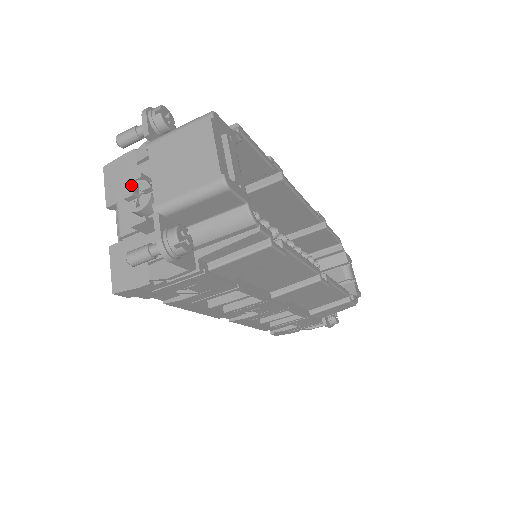
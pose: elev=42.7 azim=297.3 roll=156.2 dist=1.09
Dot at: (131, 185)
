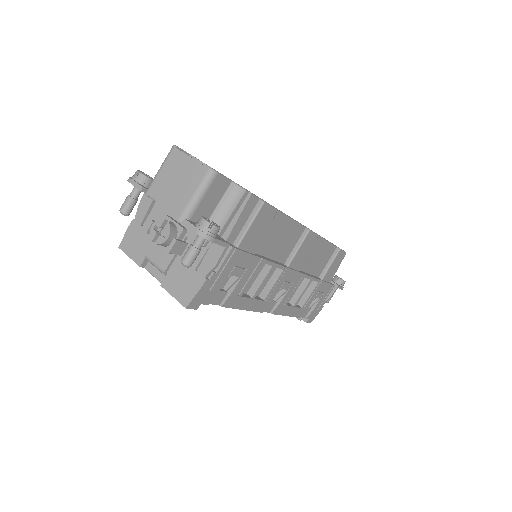
Dot at: (150, 230)
